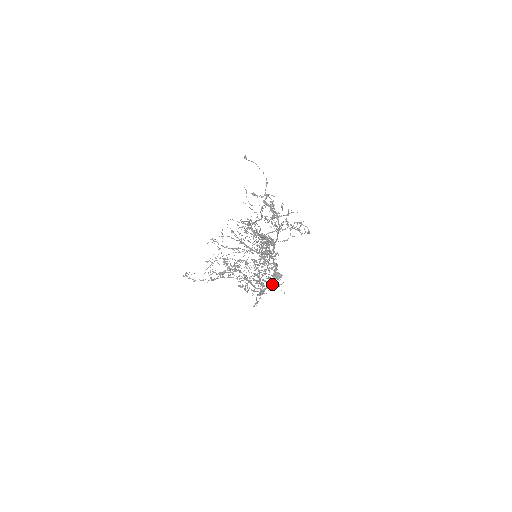
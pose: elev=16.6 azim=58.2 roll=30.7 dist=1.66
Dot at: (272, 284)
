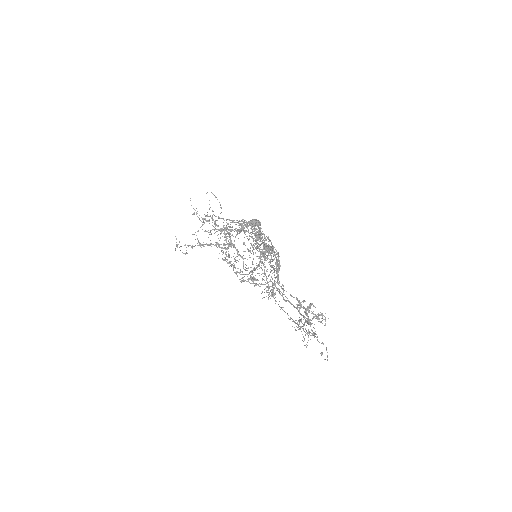
Dot at: occluded
